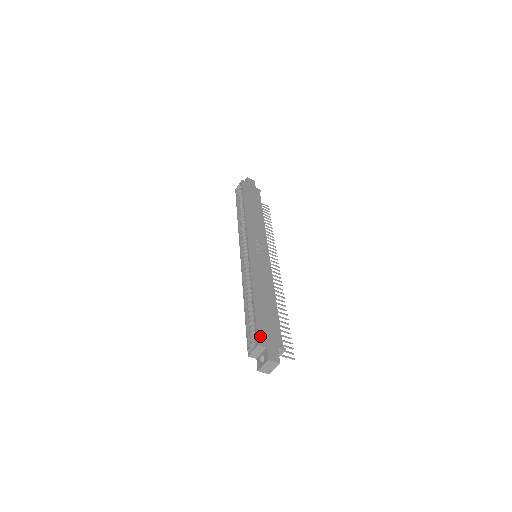
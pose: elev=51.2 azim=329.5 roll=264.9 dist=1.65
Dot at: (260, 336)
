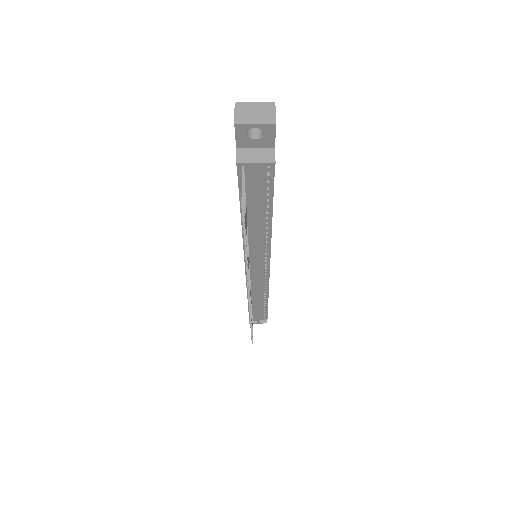
Dot at: occluded
